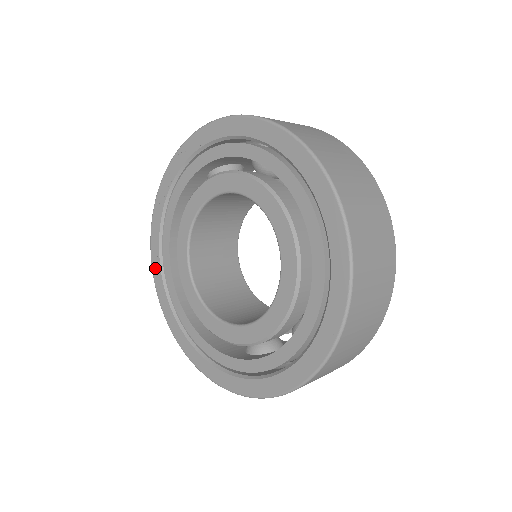
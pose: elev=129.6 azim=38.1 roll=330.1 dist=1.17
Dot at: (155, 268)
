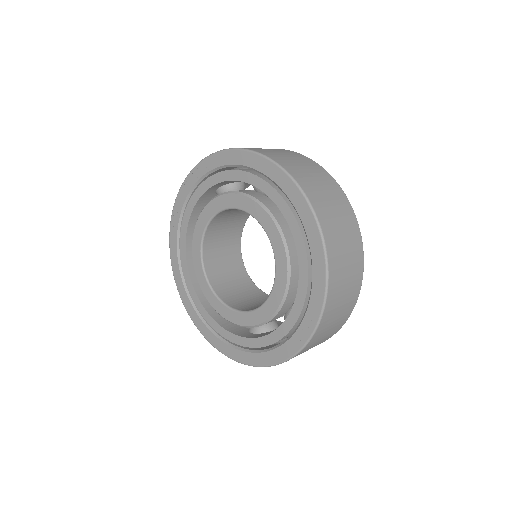
Dot at: (174, 263)
